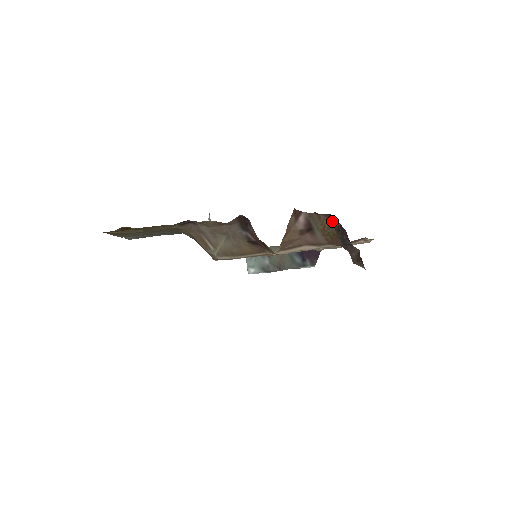
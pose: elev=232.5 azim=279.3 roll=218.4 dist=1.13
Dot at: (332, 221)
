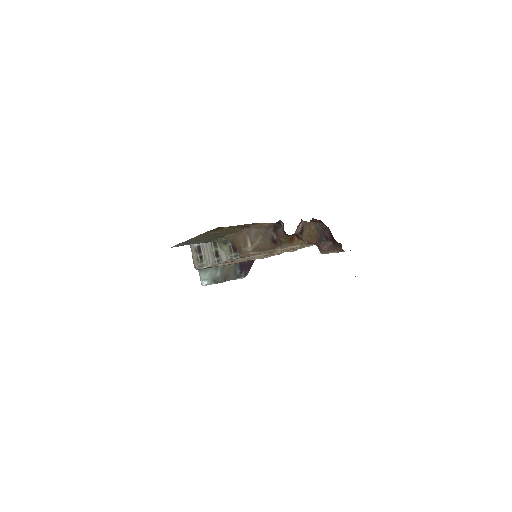
Dot at: (318, 226)
